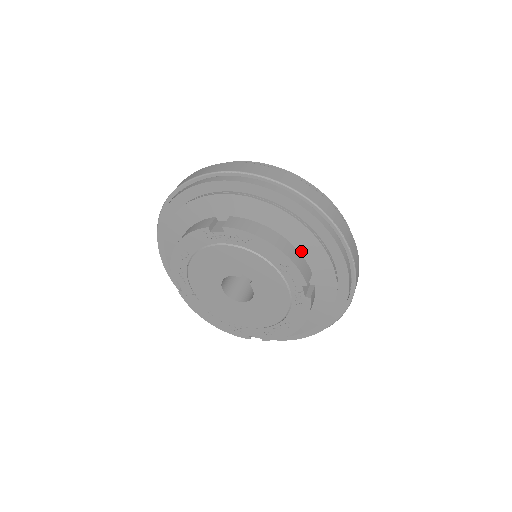
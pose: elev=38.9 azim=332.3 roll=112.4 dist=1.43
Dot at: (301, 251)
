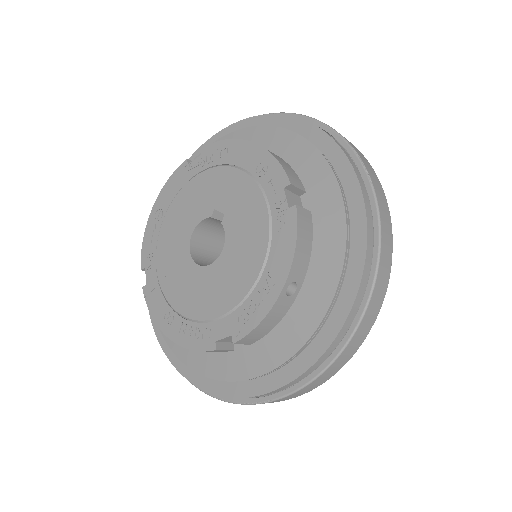
Dot at: occluded
